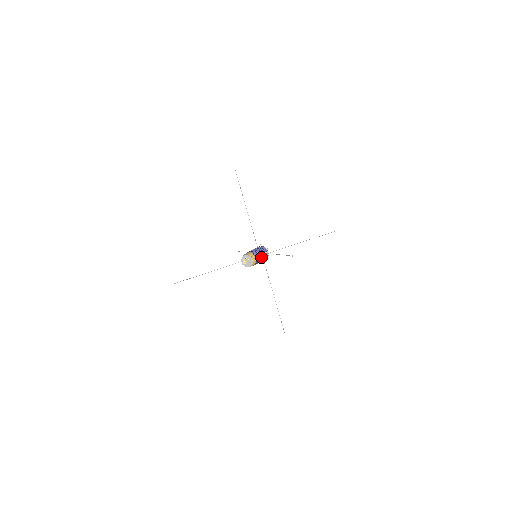
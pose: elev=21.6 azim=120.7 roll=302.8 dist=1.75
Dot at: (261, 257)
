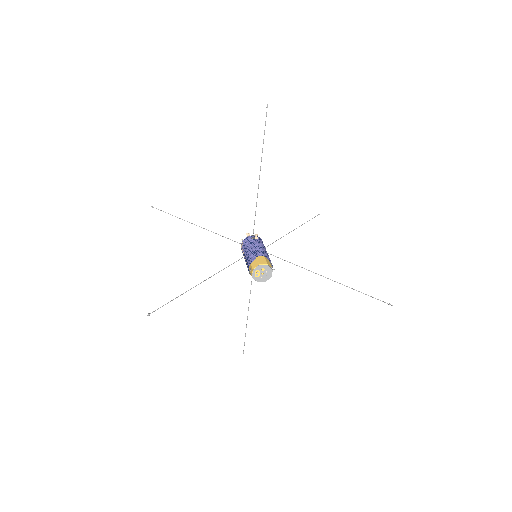
Dot at: occluded
